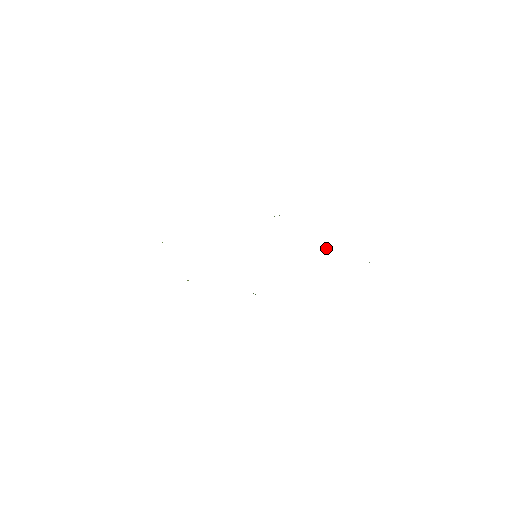
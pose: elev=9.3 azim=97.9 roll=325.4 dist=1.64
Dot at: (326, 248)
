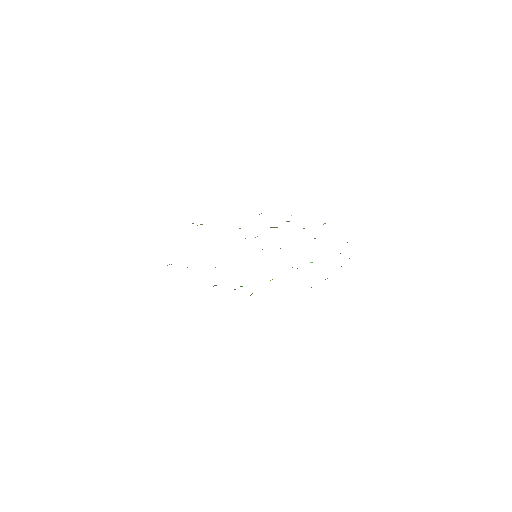
Dot at: (310, 262)
